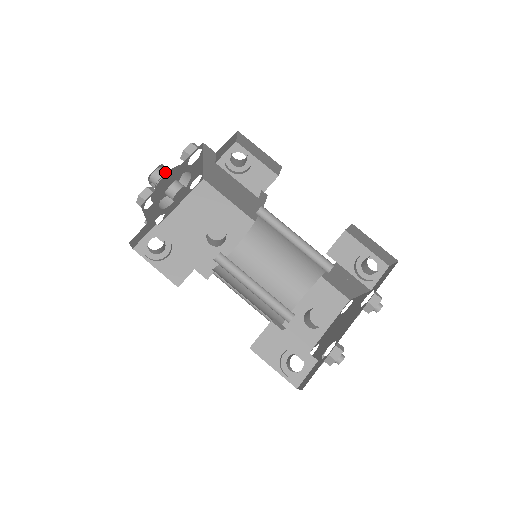
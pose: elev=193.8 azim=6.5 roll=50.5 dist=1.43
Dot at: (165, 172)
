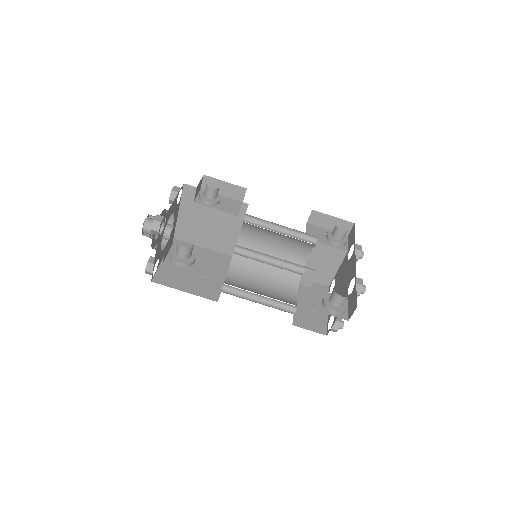
Dot at: occluded
